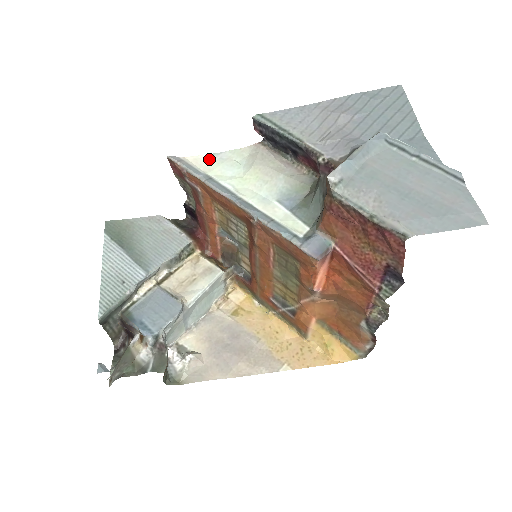
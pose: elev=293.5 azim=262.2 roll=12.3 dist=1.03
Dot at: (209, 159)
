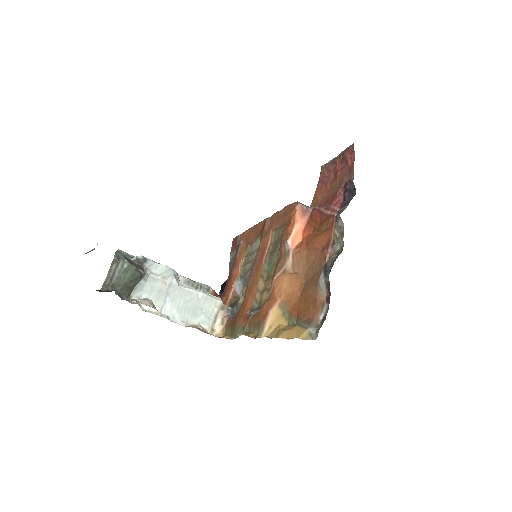
Dot at: occluded
